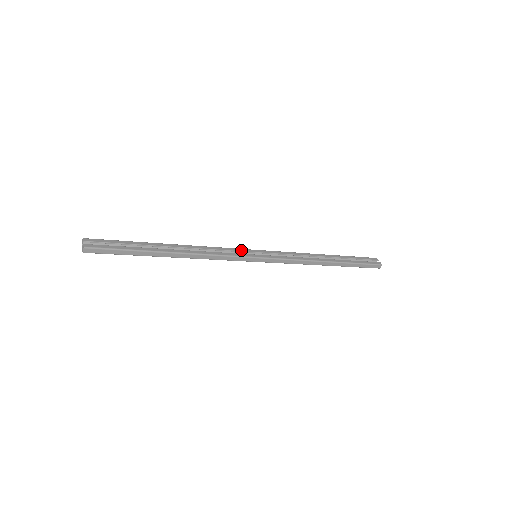
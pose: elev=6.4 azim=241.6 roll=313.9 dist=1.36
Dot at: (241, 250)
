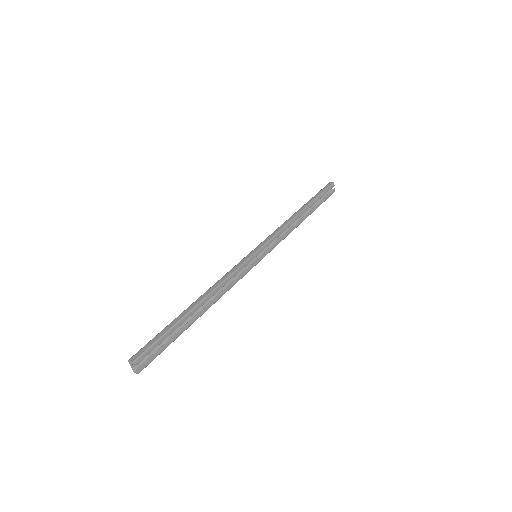
Dot at: (248, 263)
